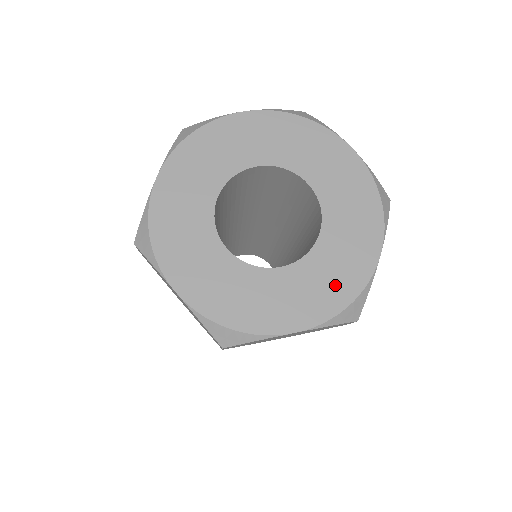
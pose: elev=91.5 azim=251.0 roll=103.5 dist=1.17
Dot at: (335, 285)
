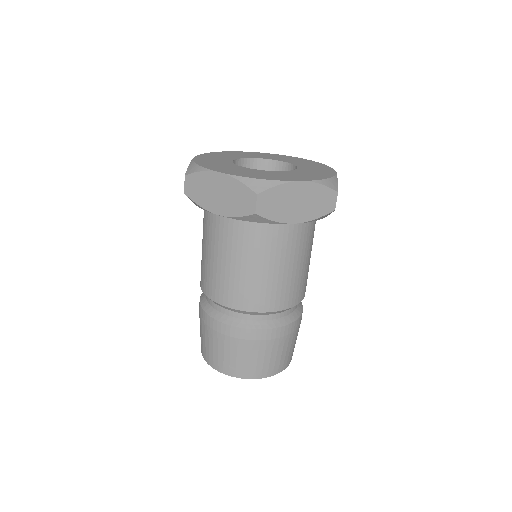
Dot at: (316, 175)
